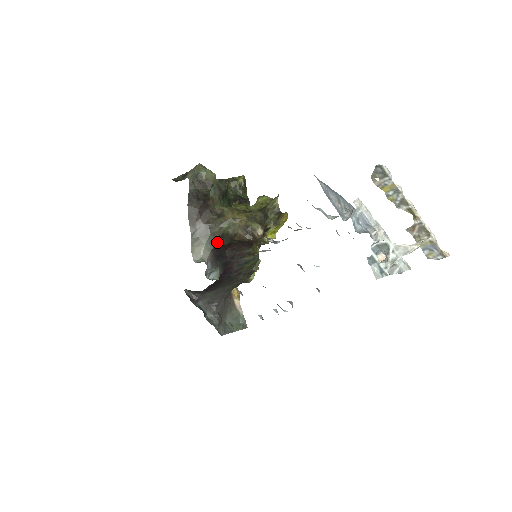
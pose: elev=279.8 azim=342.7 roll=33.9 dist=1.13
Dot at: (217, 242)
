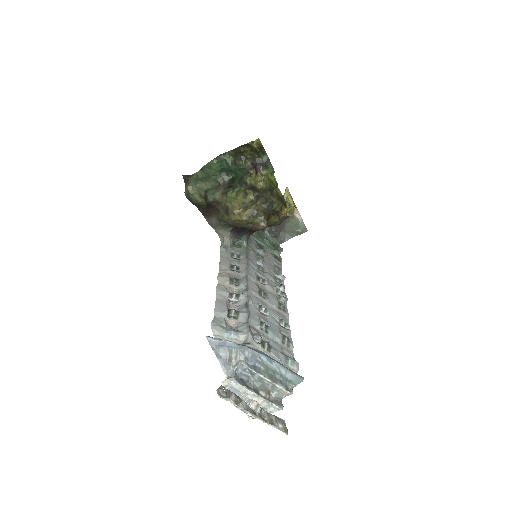
Dot at: (233, 226)
